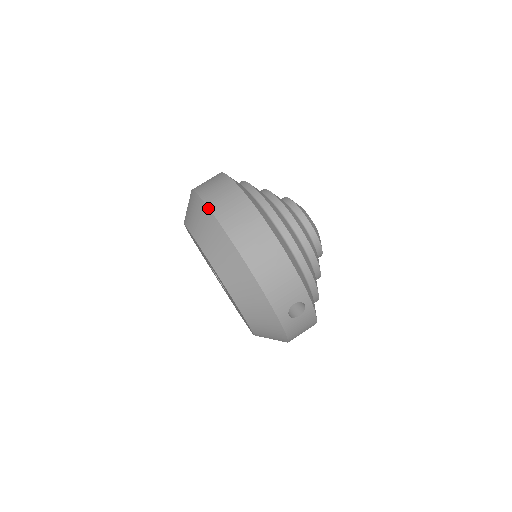
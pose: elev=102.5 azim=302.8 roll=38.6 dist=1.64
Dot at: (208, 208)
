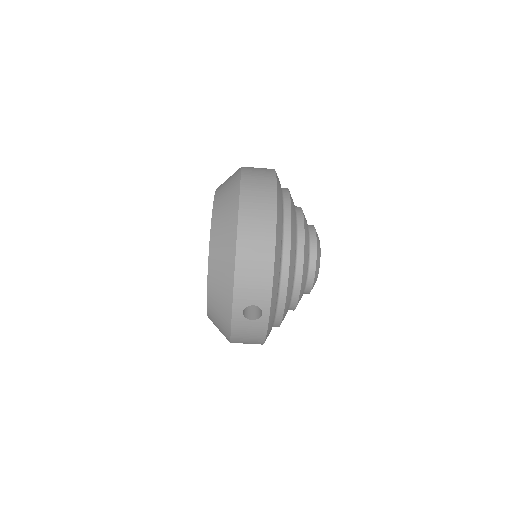
Dot at: (240, 182)
